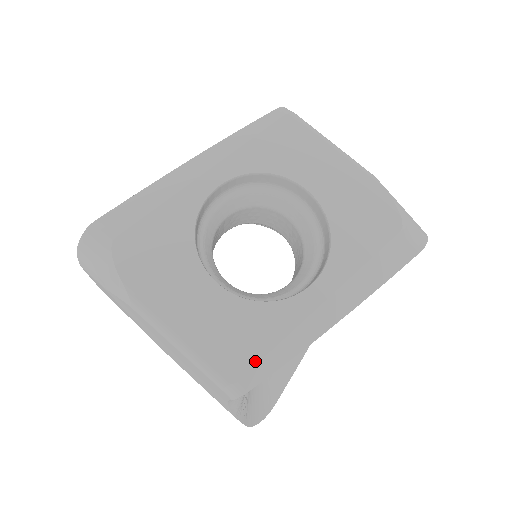
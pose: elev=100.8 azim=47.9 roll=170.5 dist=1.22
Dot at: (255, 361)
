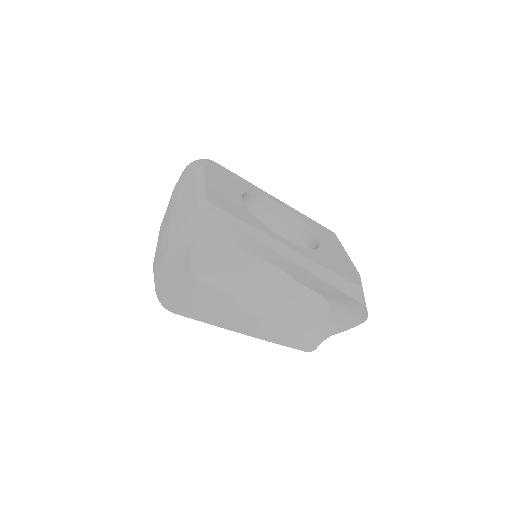
Dot at: (228, 211)
